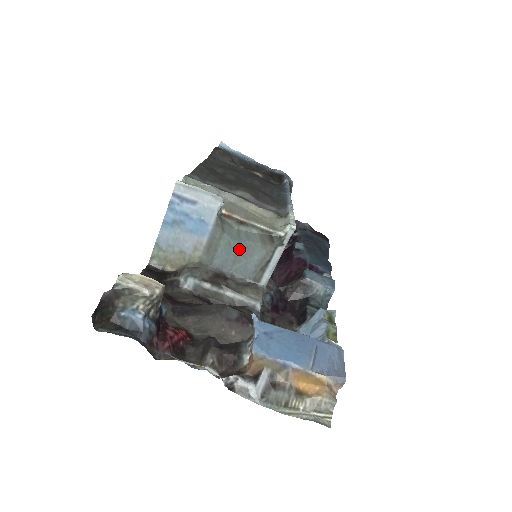
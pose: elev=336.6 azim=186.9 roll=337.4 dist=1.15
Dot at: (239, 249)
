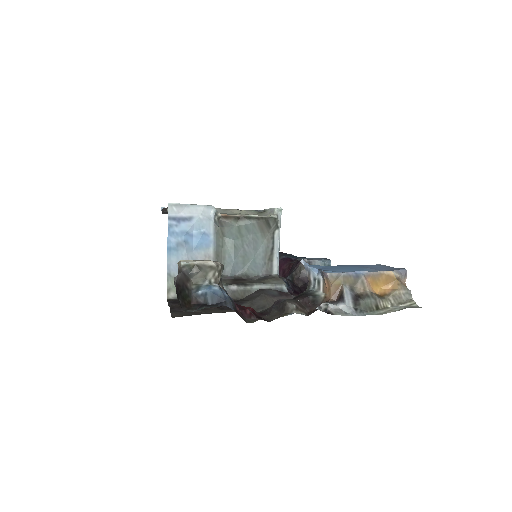
Dot at: (244, 248)
